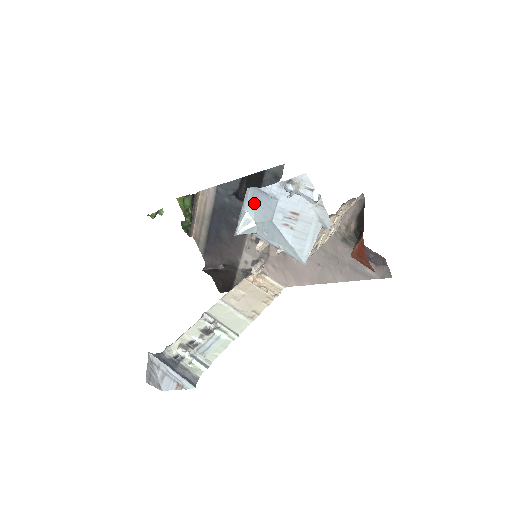
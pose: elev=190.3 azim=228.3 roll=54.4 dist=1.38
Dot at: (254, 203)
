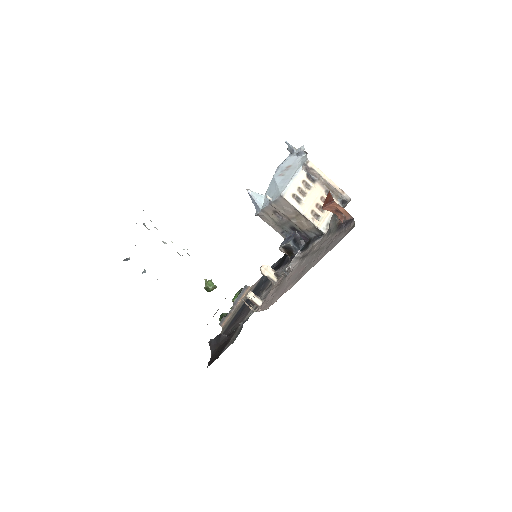
Dot at: occluded
